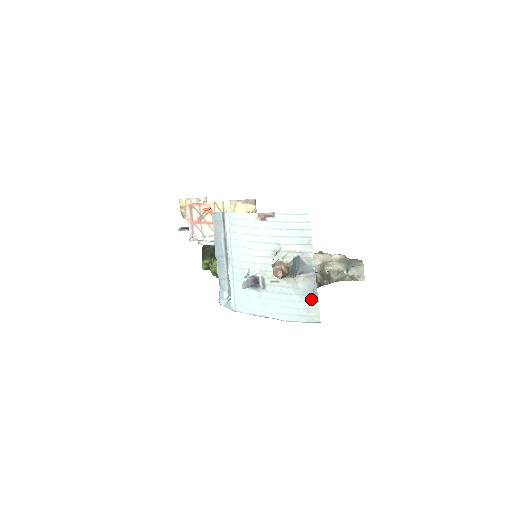
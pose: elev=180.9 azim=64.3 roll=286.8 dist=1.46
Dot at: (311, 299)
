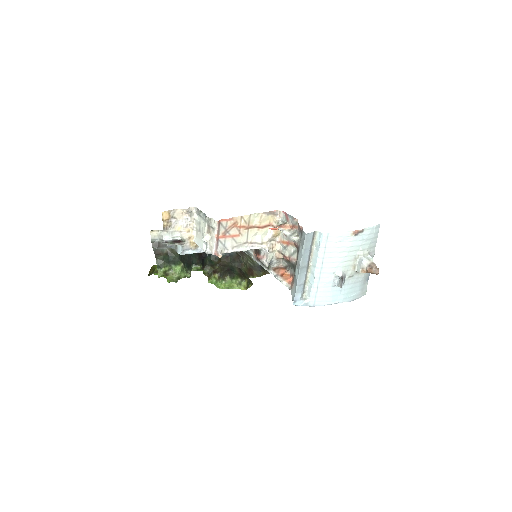
Dot at: (366, 282)
